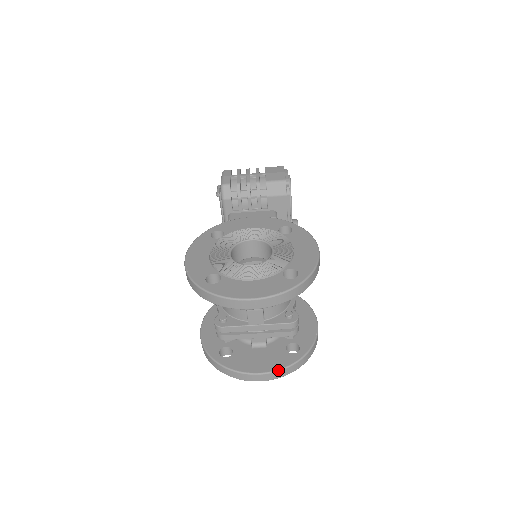
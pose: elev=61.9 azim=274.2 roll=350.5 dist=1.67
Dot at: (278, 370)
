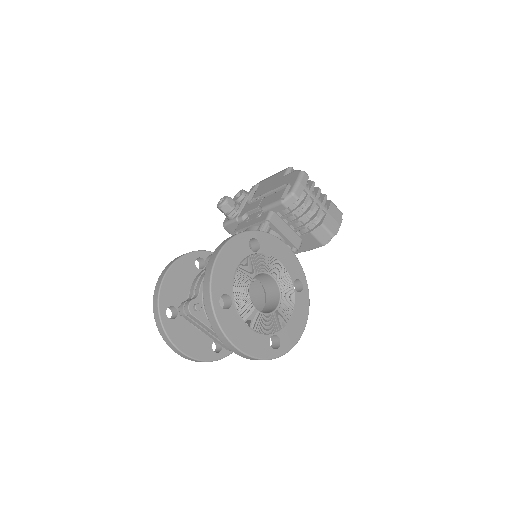
Dot at: (196, 359)
